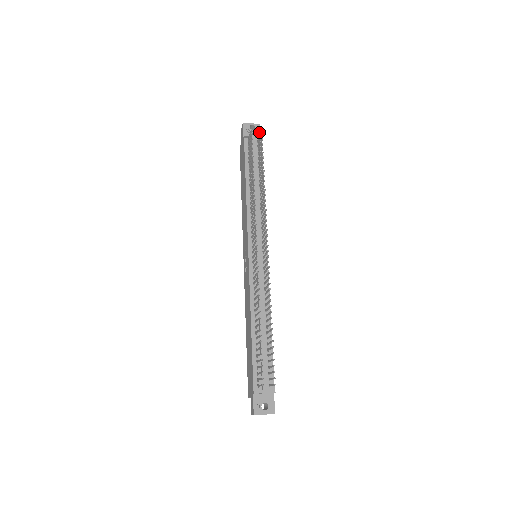
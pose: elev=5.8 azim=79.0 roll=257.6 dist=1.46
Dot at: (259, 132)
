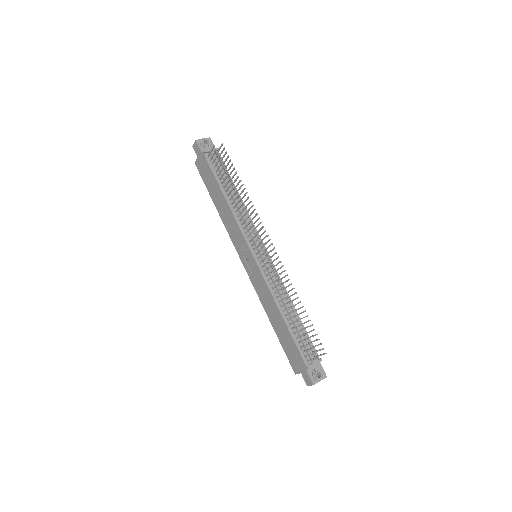
Dot at: (212, 145)
